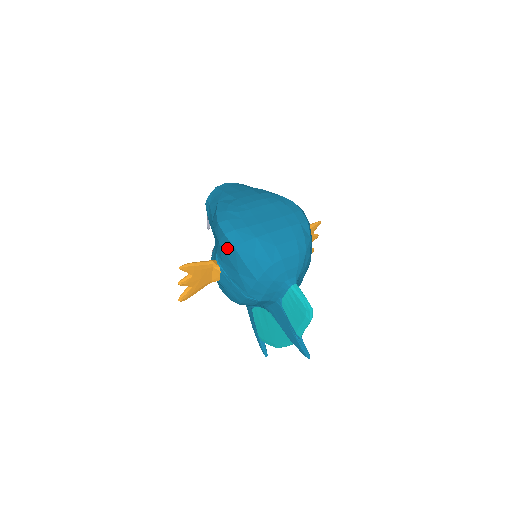
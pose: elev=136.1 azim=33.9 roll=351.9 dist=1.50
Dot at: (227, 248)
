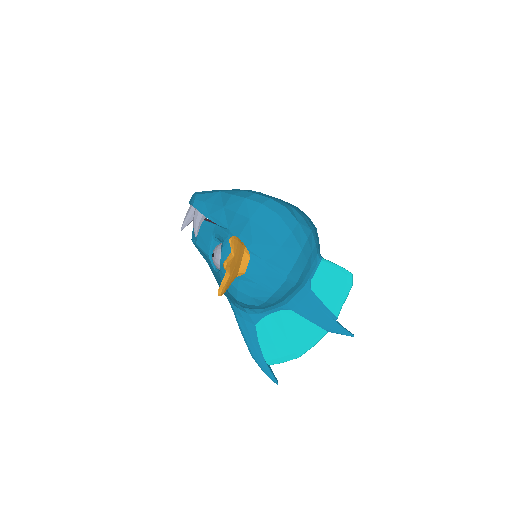
Dot at: (265, 220)
